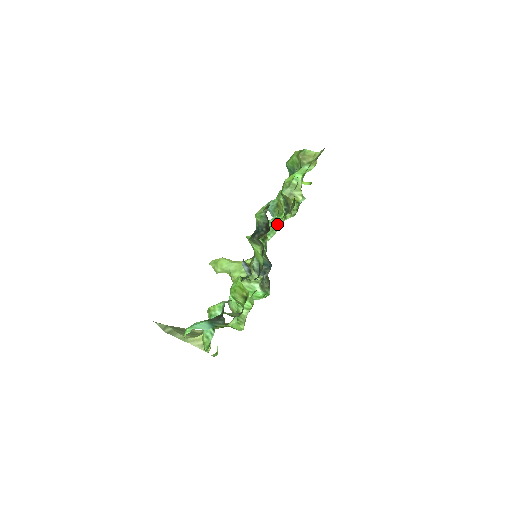
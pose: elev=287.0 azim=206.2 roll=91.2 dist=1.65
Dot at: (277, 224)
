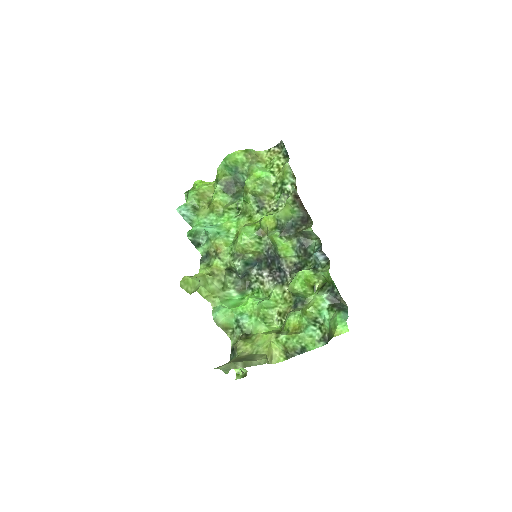
Dot at: (228, 225)
